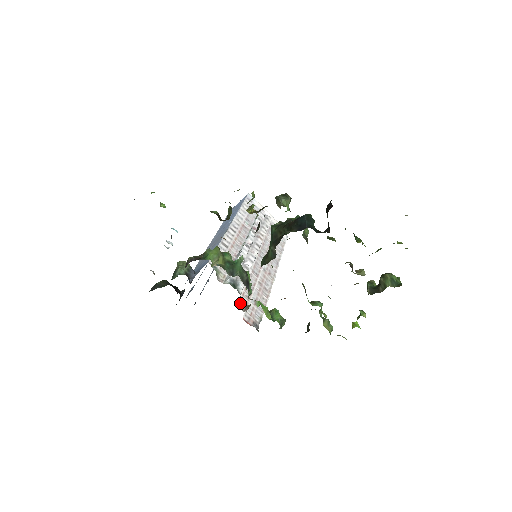
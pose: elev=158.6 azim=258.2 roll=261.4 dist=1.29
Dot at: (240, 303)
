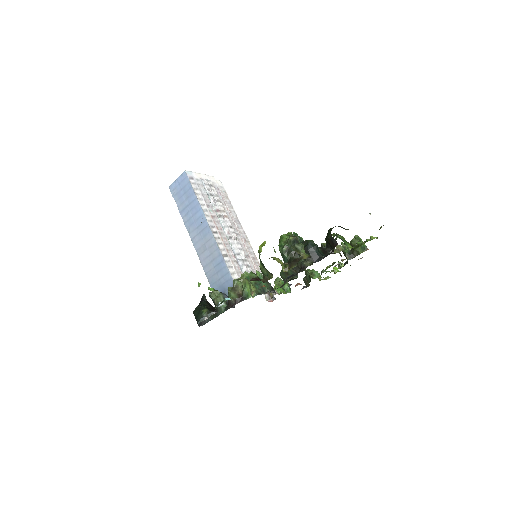
Dot at: (265, 296)
